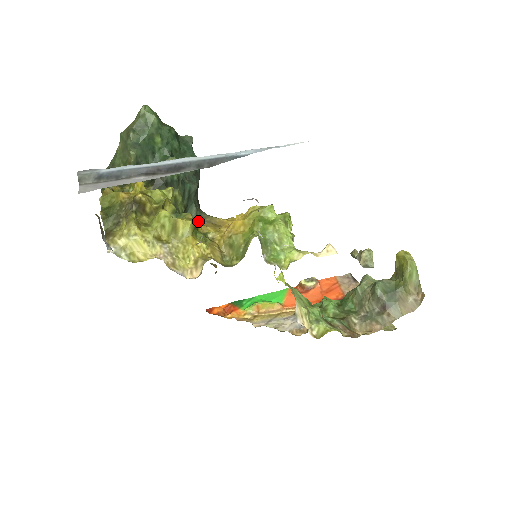
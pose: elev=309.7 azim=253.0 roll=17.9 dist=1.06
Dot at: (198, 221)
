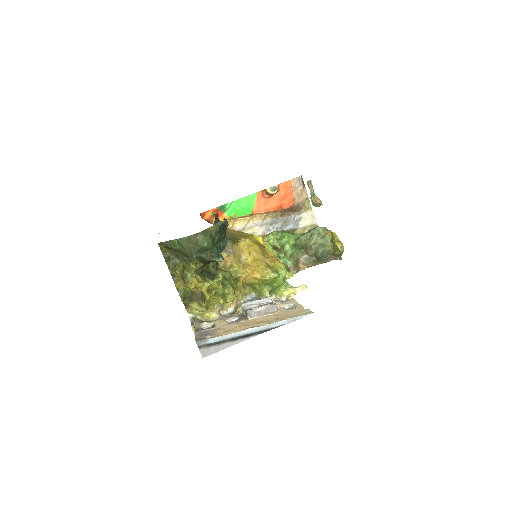
Dot at: (223, 249)
